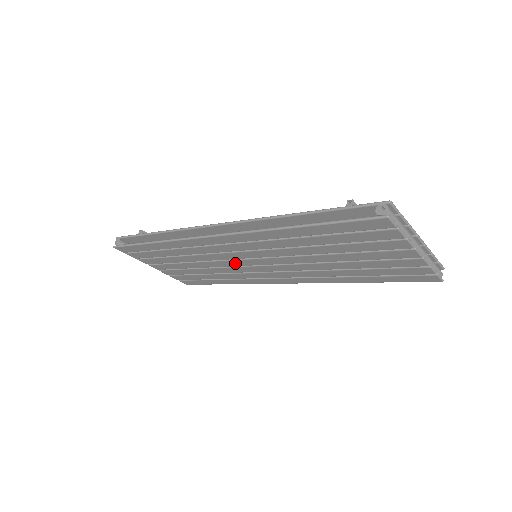
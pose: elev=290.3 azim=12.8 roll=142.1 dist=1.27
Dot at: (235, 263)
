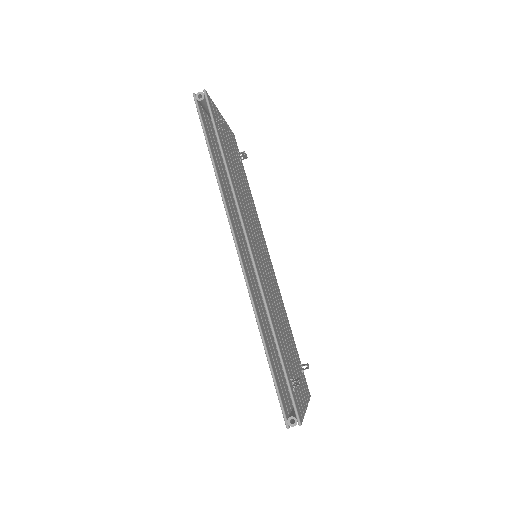
Dot at: occluded
